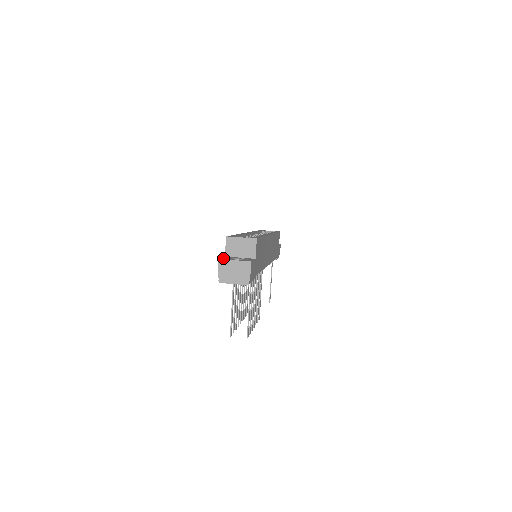
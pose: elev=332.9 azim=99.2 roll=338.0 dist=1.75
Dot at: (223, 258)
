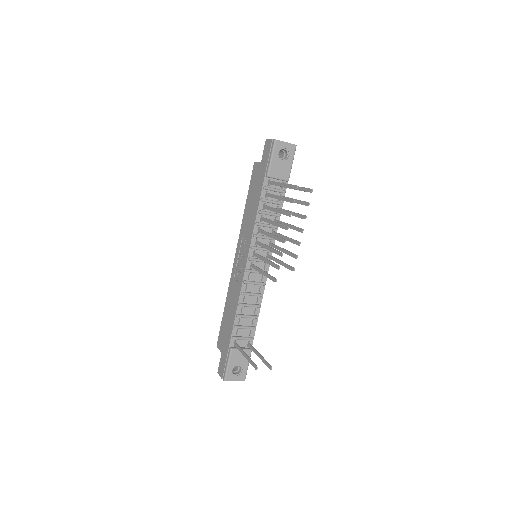
Dot at: occluded
